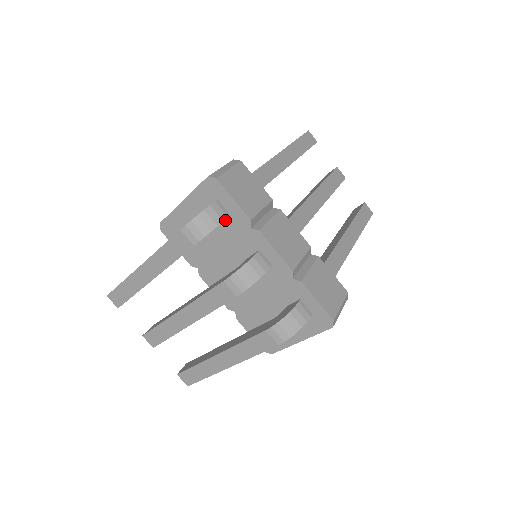
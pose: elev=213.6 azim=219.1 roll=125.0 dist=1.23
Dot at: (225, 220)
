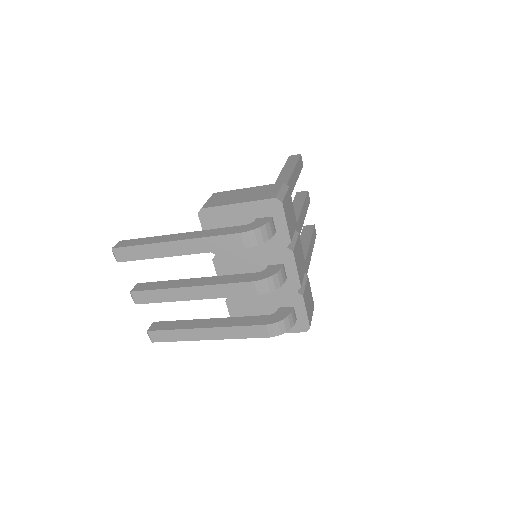
Dot at: occluded
